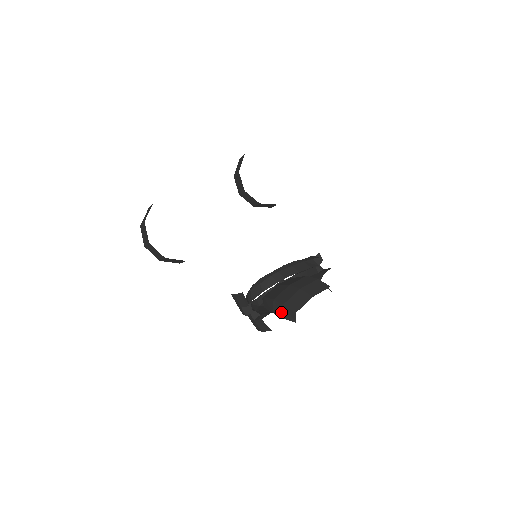
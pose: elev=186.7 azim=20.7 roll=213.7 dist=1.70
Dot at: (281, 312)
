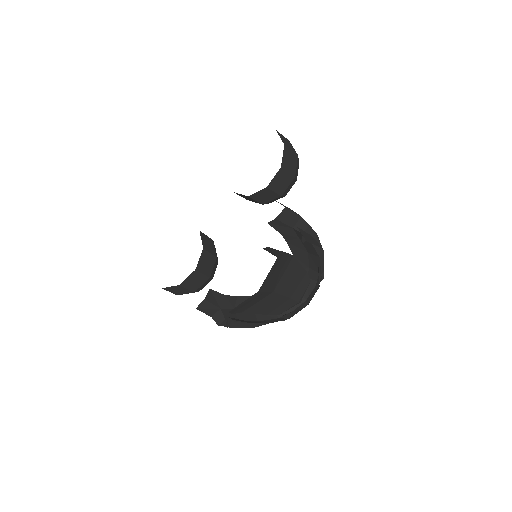
Dot at: occluded
